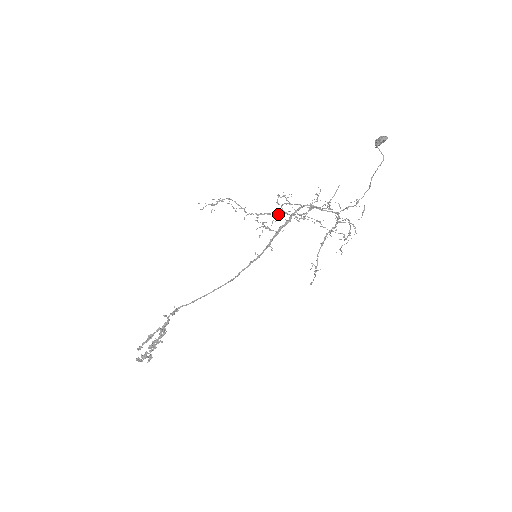
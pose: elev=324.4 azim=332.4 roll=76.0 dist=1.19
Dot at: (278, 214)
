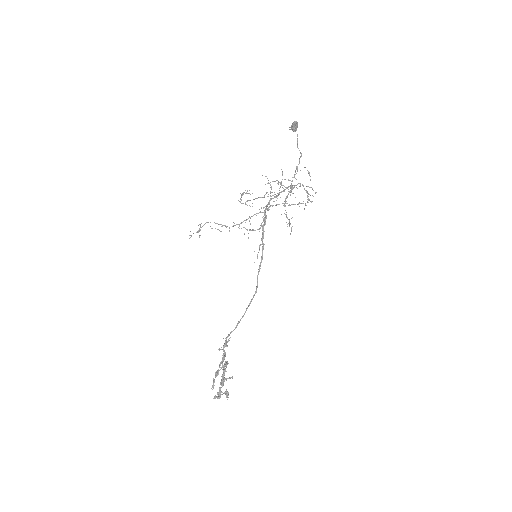
Dot at: occluded
